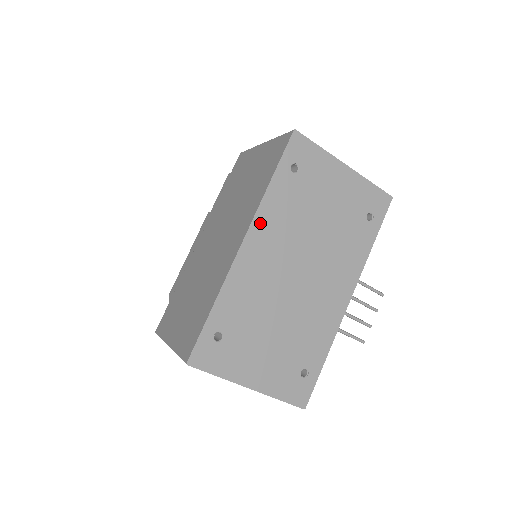
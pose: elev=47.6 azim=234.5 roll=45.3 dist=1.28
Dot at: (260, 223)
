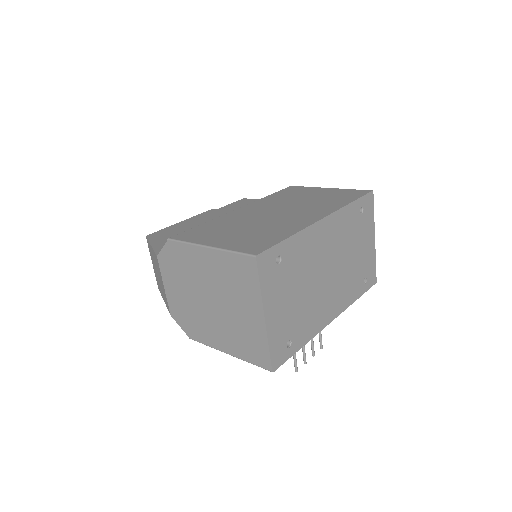
Dot at: (335, 218)
